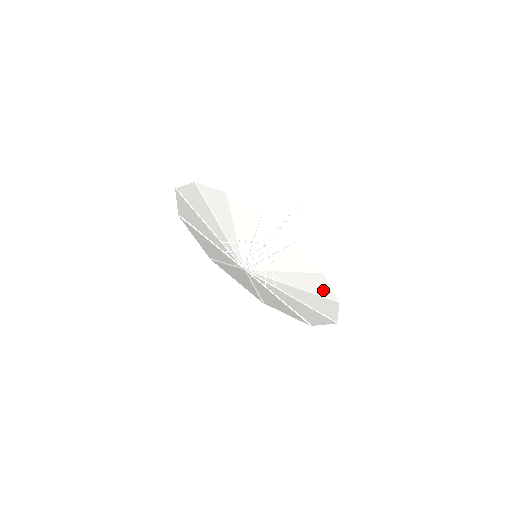
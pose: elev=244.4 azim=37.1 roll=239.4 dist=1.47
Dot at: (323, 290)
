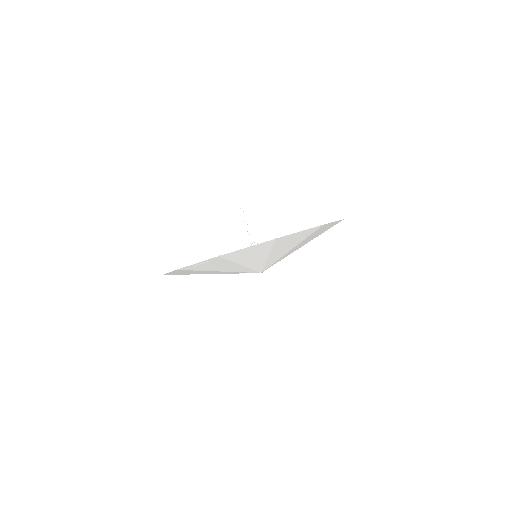
Dot at: occluded
